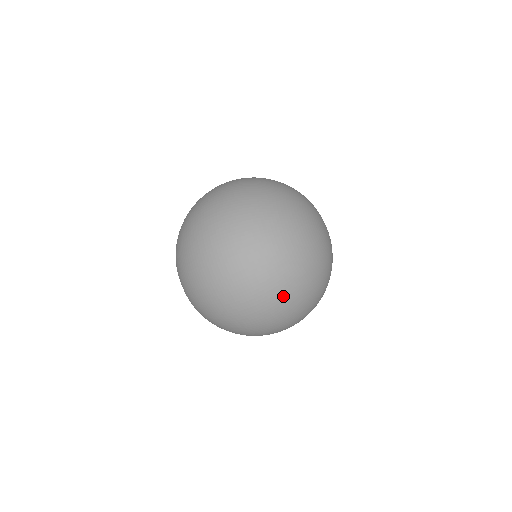
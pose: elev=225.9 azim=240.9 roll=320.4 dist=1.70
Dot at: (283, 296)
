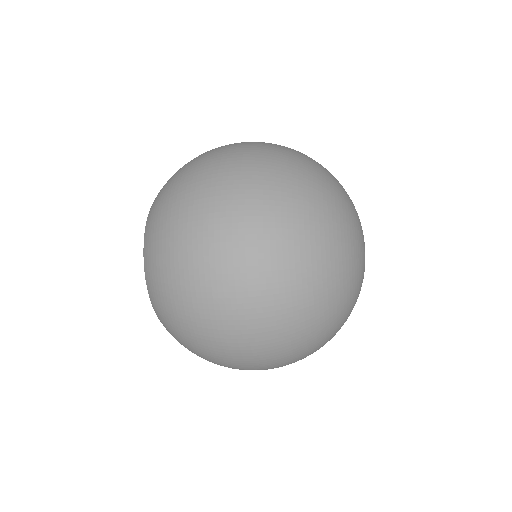
Dot at: occluded
